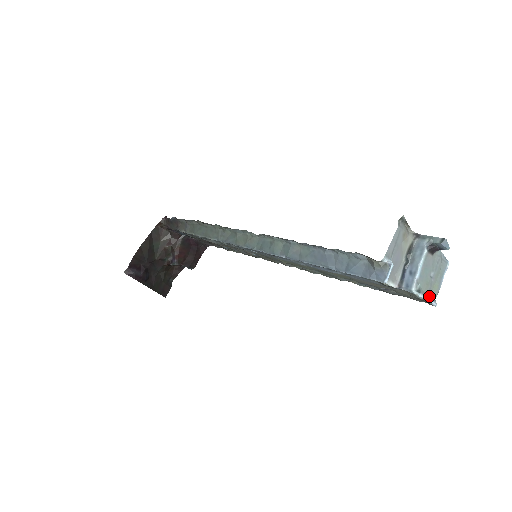
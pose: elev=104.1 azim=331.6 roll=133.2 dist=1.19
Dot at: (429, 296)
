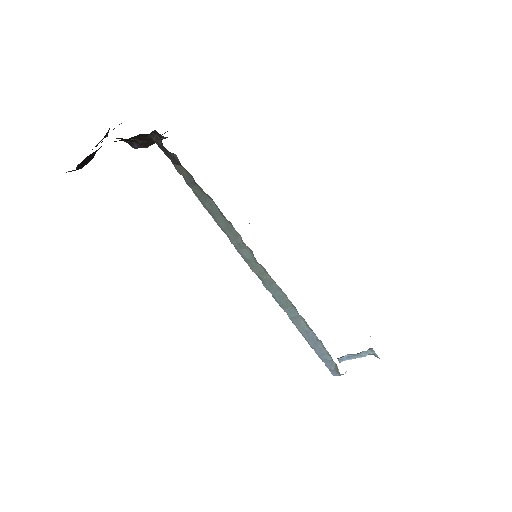
Dot at: occluded
